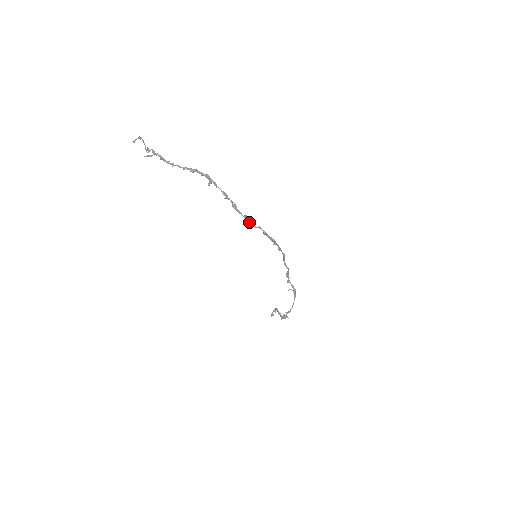
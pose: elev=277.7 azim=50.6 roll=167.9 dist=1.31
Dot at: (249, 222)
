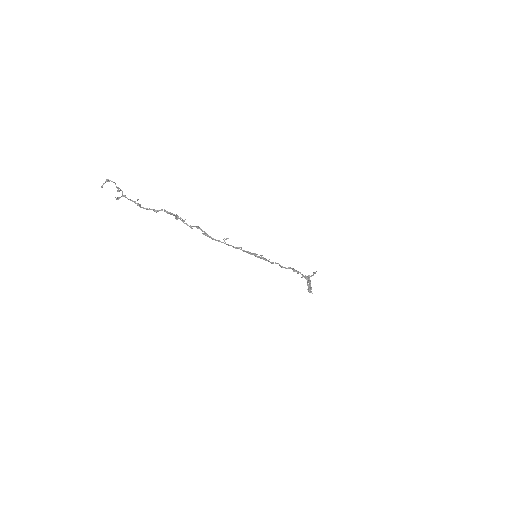
Dot at: (227, 244)
